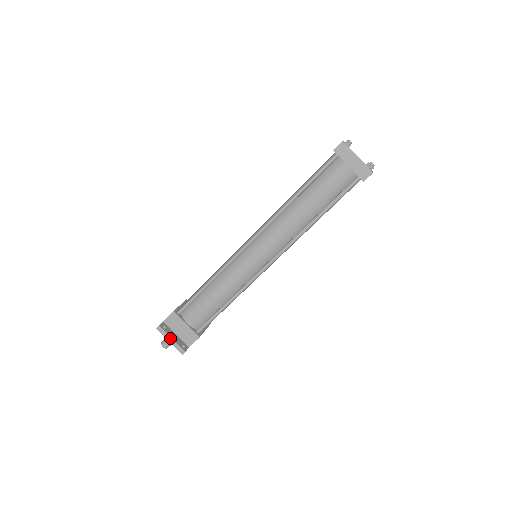
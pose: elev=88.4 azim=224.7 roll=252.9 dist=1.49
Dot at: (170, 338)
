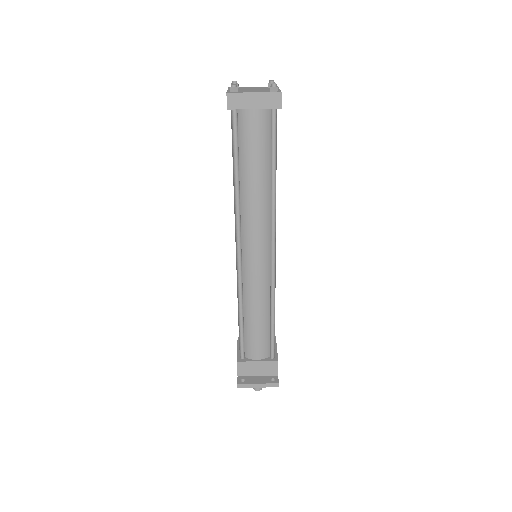
Dot at: (256, 385)
